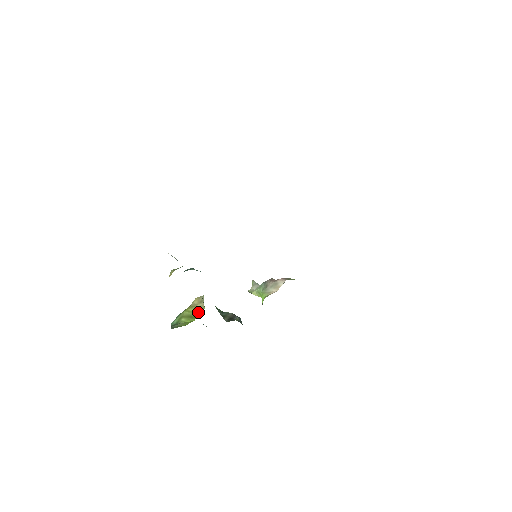
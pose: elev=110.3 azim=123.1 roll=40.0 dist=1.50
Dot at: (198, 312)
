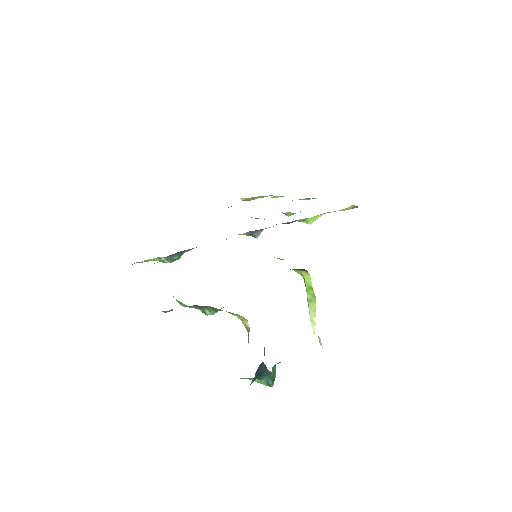
Dot at: occluded
